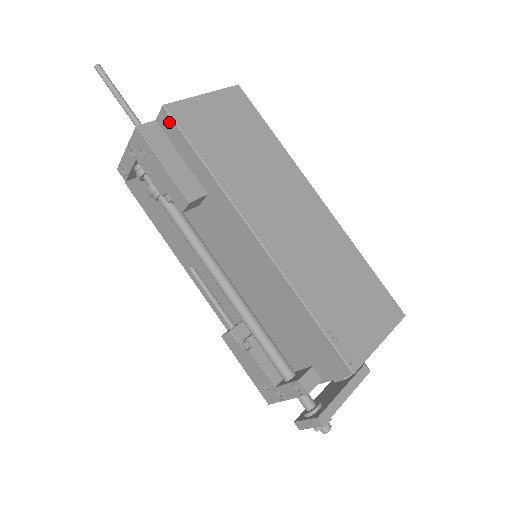
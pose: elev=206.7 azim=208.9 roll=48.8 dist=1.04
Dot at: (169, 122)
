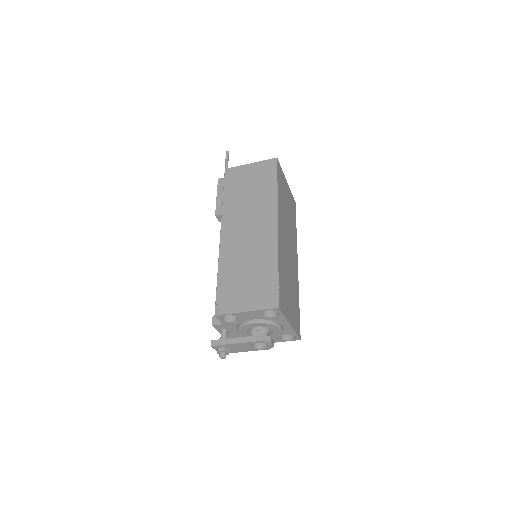
Dot at: occluded
